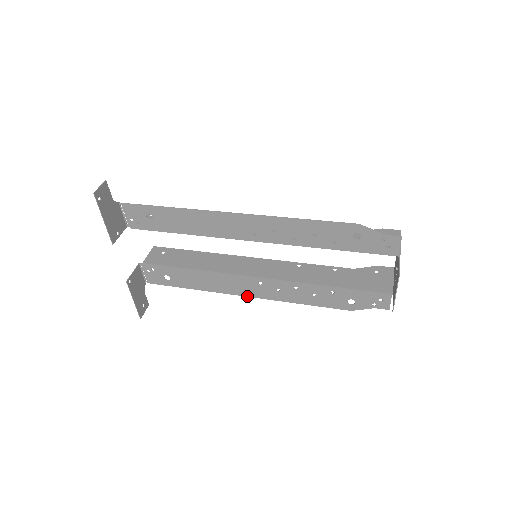
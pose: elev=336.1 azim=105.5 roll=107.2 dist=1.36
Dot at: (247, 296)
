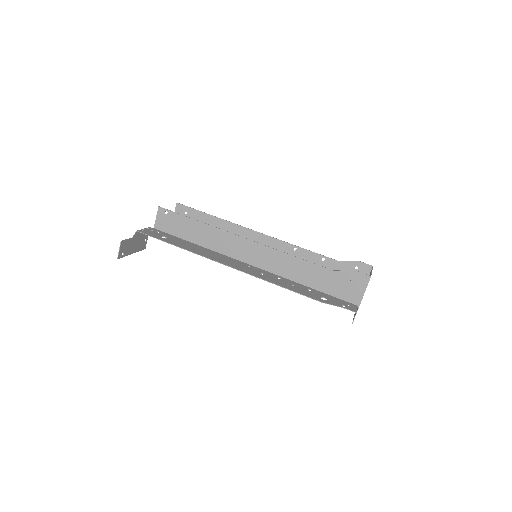
Dot at: occluded
